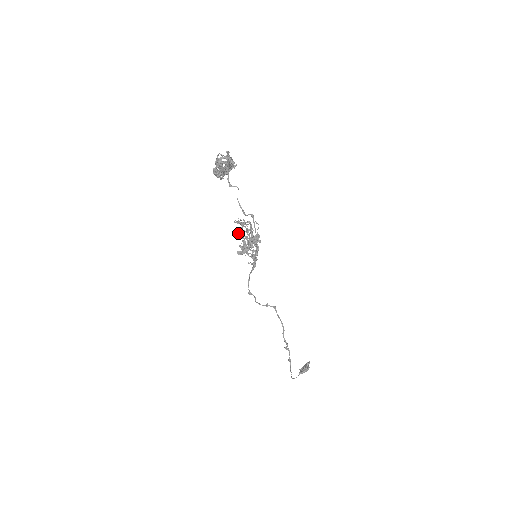
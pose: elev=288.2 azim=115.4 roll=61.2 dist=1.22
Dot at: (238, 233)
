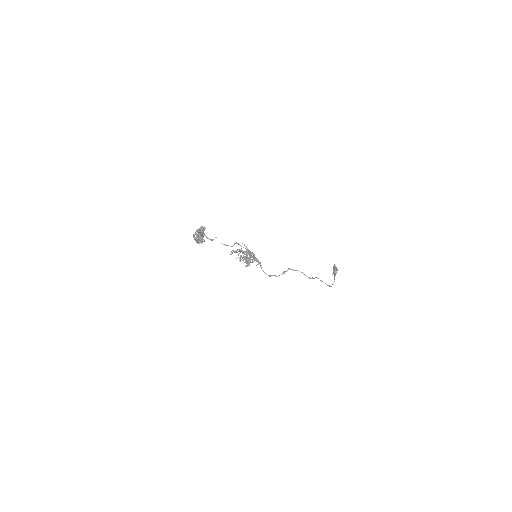
Dot at: occluded
